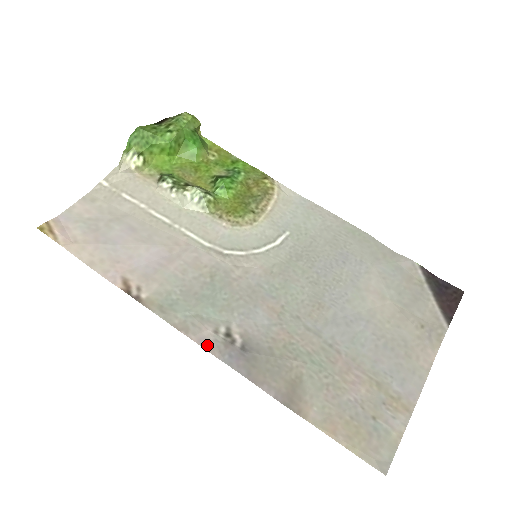
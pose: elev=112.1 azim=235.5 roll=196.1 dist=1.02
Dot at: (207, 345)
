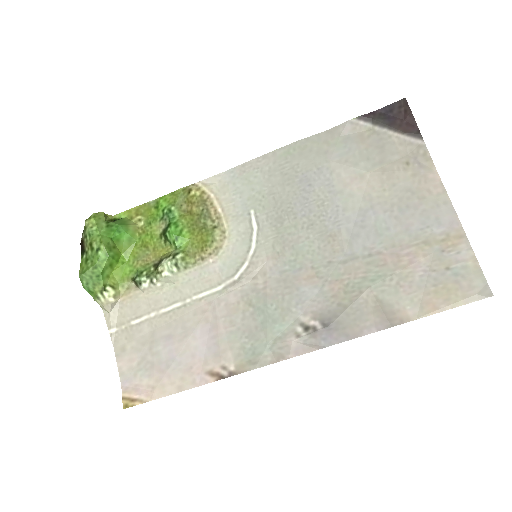
Dot at: (304, 350)
